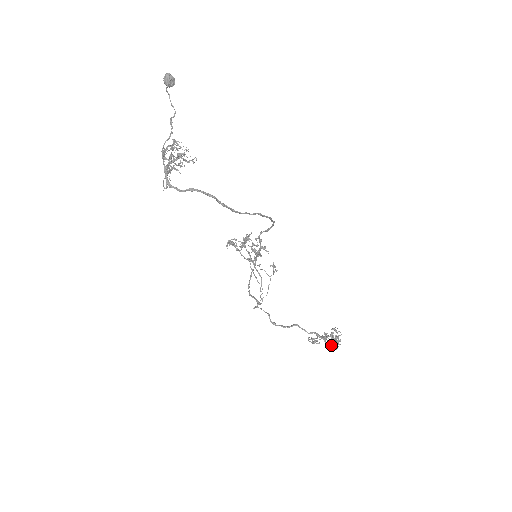
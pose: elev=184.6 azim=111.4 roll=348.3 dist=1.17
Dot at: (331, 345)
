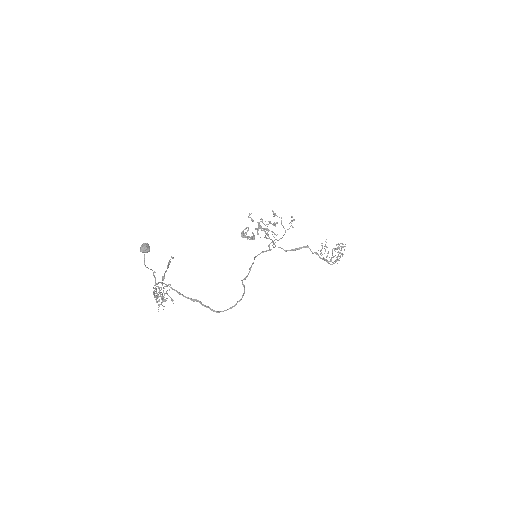
Dot at: (333, 257)
